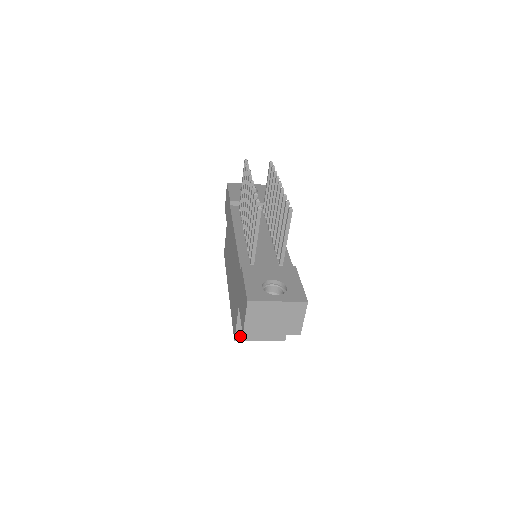
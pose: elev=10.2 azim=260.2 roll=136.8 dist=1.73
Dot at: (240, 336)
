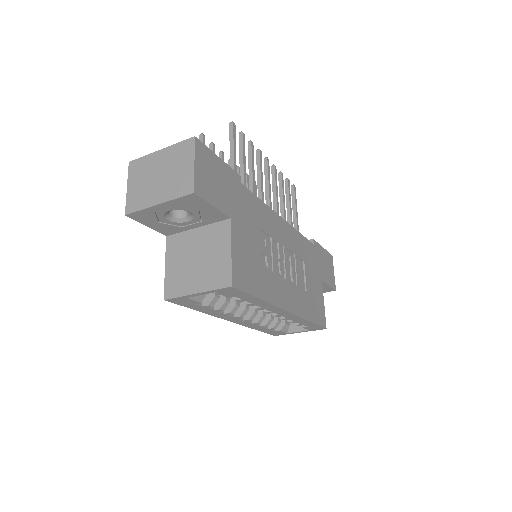
Dot at: (170, 288)
